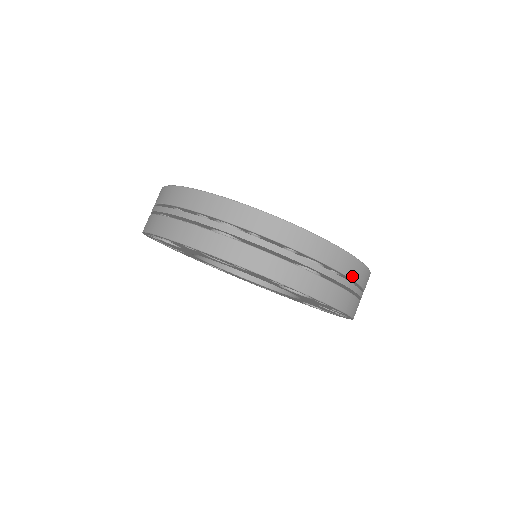
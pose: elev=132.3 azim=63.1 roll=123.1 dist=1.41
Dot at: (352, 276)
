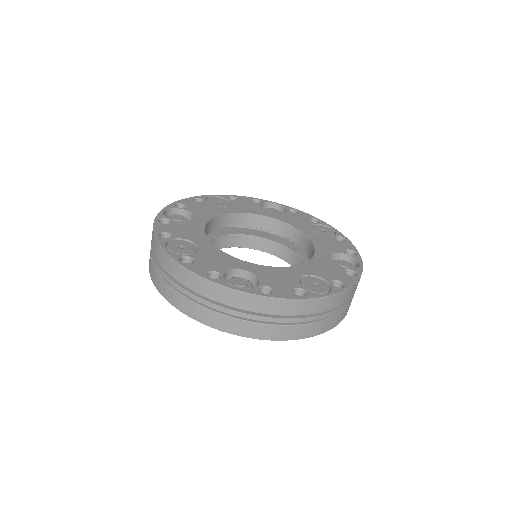
Dot at: (348, 298)
